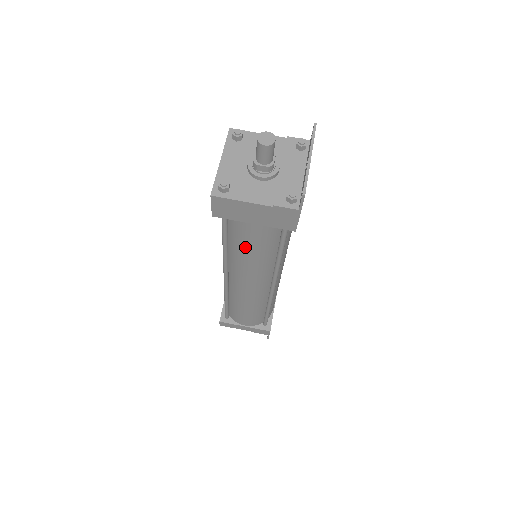
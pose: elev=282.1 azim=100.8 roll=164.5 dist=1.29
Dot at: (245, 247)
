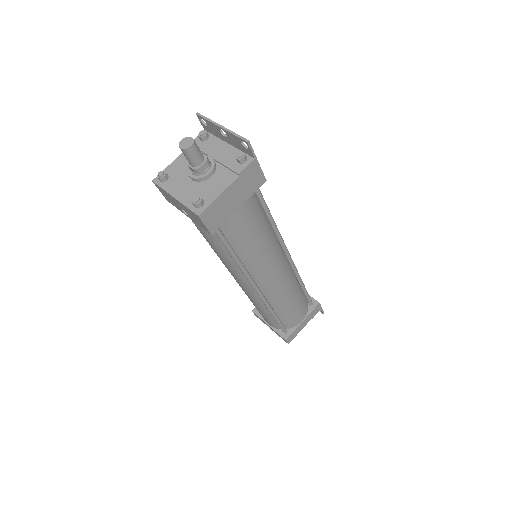
Dot at: (249, 239)
